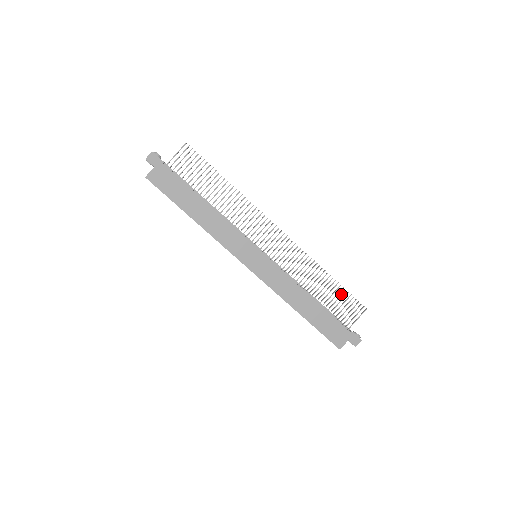
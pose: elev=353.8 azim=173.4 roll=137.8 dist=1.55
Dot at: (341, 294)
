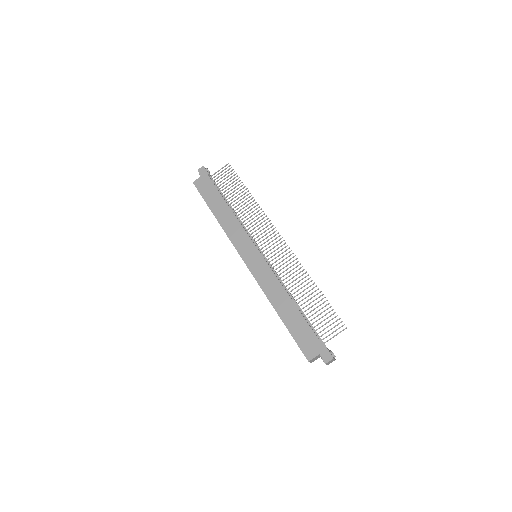
Dot at: occluded
